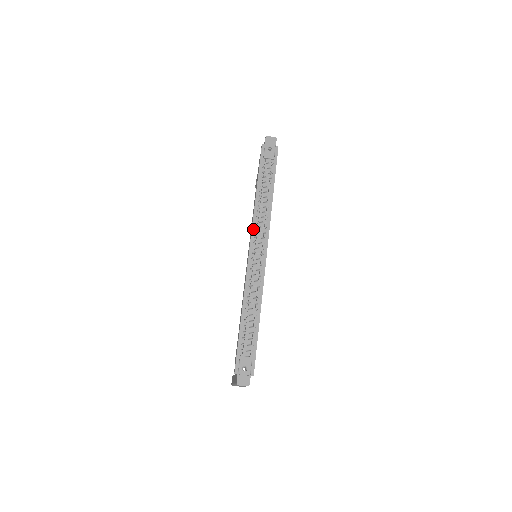
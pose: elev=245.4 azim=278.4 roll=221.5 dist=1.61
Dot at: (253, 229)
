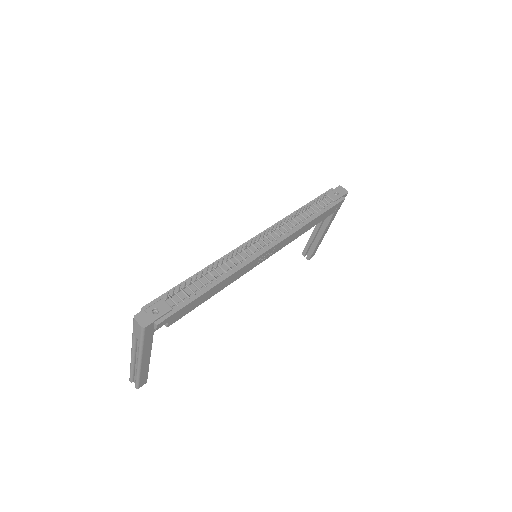
Dot at: (272, 227)
